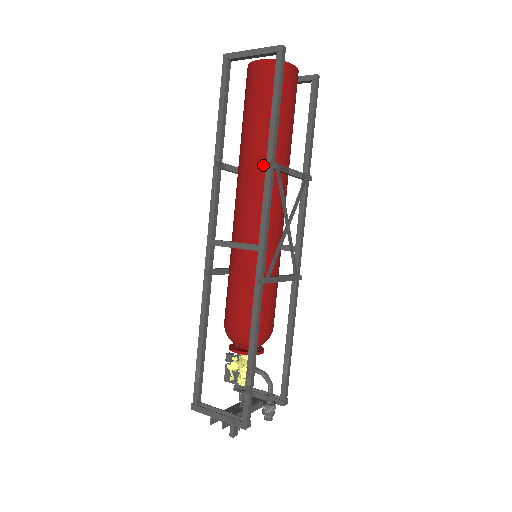
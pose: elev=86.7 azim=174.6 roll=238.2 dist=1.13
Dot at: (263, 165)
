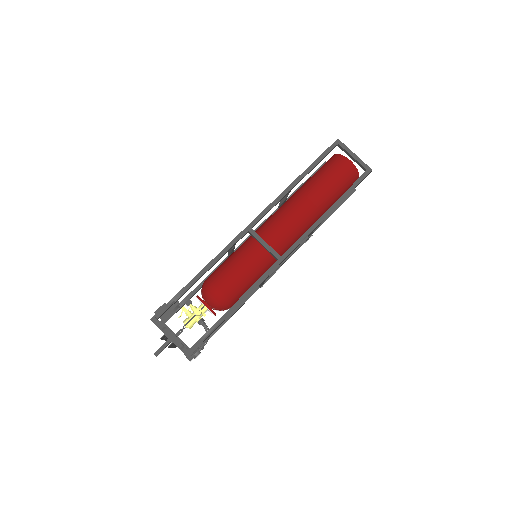
Dot at: (309, 214)
